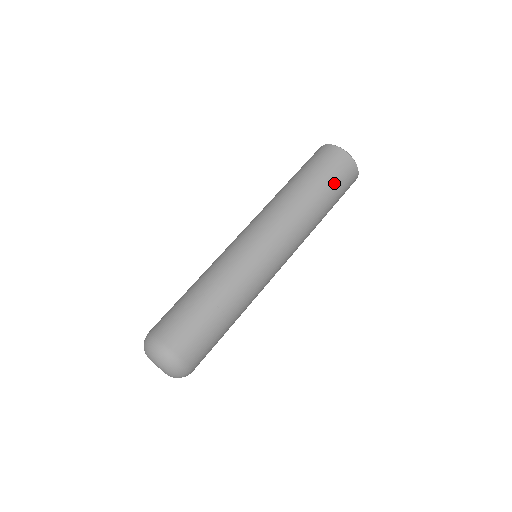
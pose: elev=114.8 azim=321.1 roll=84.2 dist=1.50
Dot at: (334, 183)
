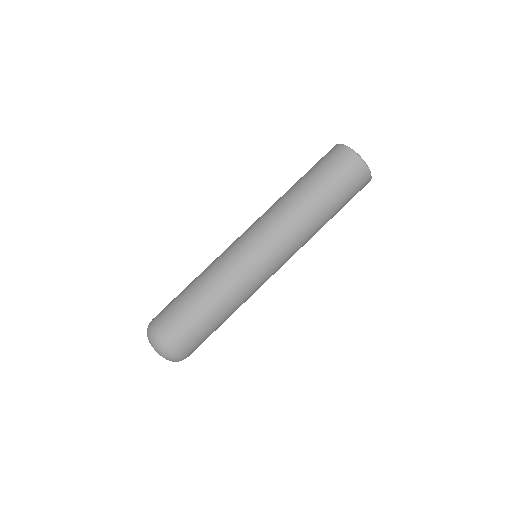
Dot at: (335, 183)
